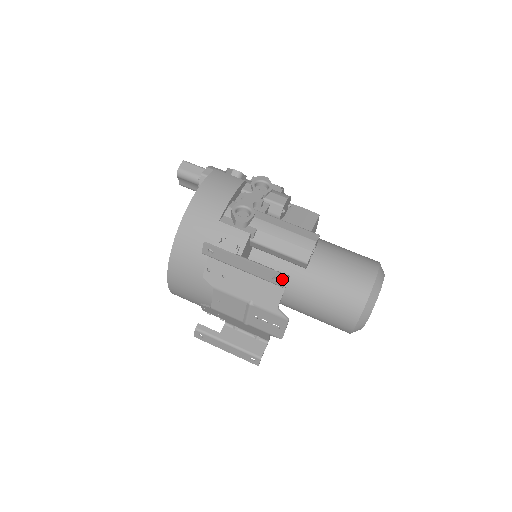
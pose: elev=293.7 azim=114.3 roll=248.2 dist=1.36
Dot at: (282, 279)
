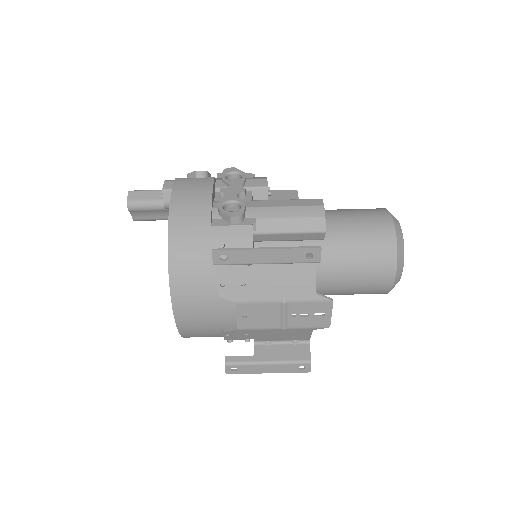
Dot at: (317, 252)
